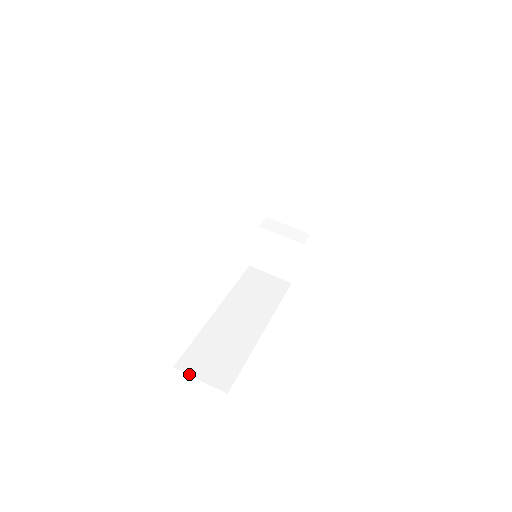
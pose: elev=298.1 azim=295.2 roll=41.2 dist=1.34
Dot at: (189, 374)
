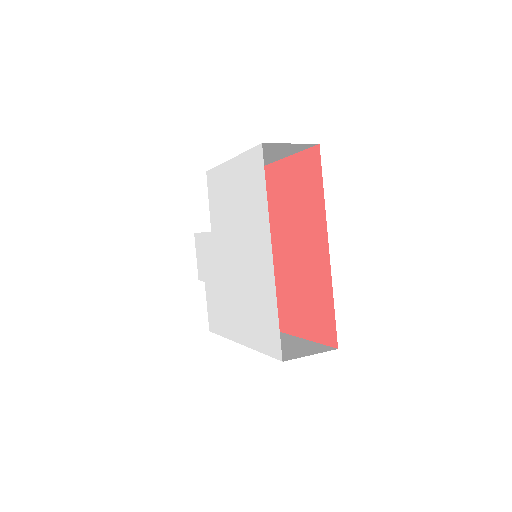
Dot at: (299, 357)
